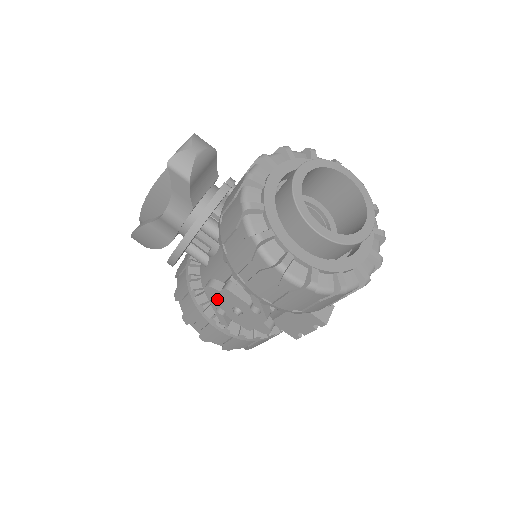
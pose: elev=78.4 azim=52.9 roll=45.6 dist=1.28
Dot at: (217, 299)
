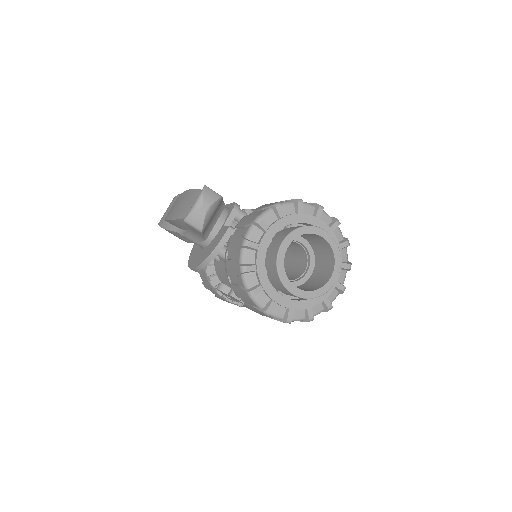
Dot at: occluded
